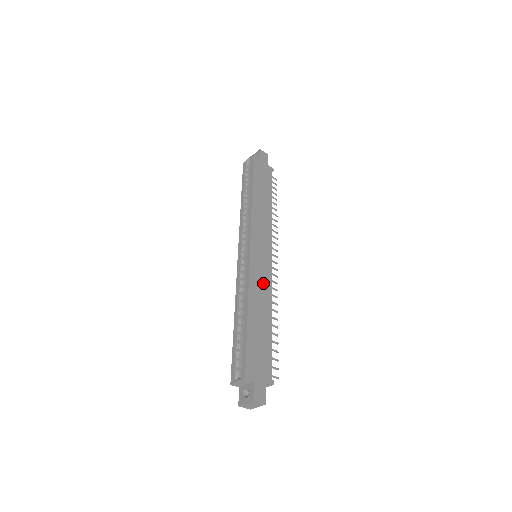
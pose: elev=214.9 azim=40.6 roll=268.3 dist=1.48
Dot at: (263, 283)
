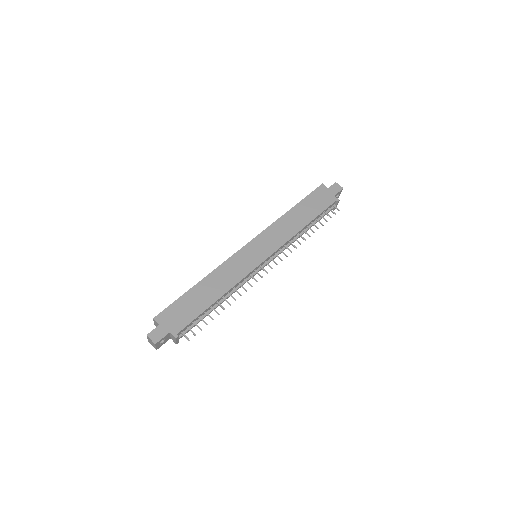
Dot at: (236, 272)
